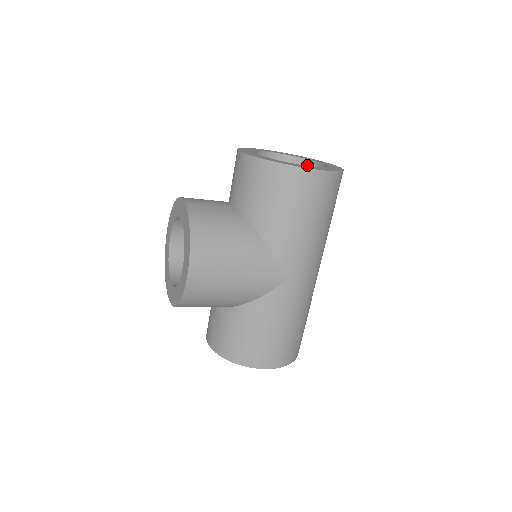
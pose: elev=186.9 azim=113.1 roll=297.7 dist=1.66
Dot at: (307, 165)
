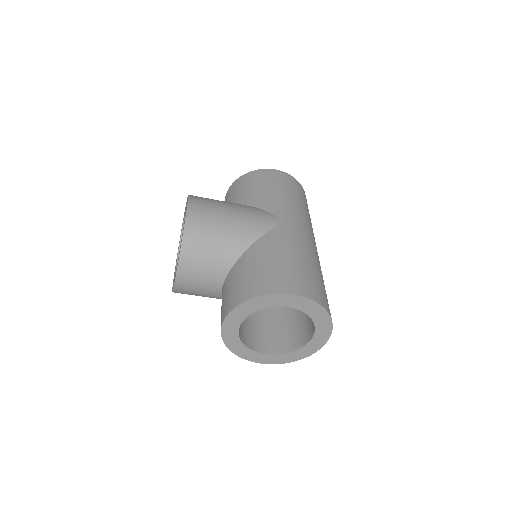
Dot at: occluded
